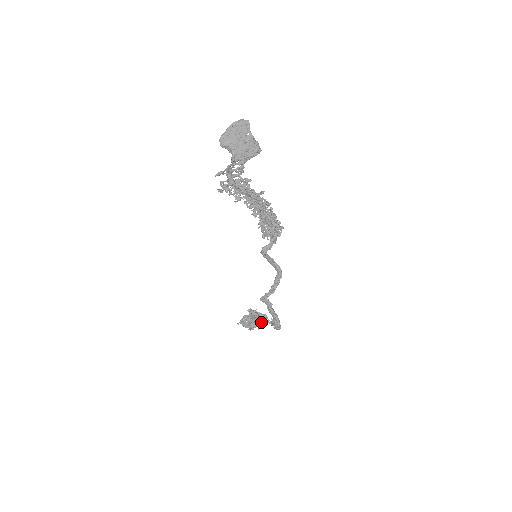
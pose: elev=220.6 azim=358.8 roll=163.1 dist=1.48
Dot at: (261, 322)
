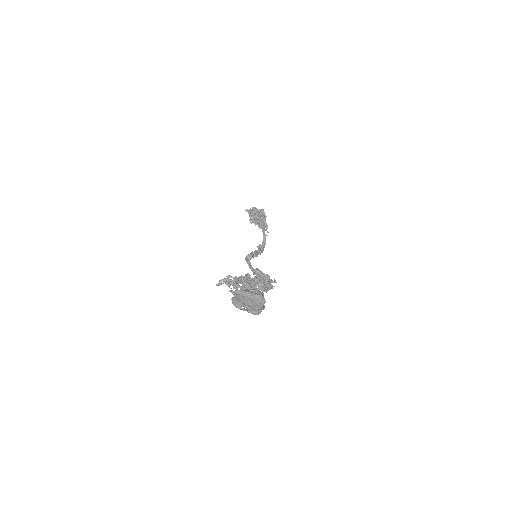
Dot at: (259, 227)
